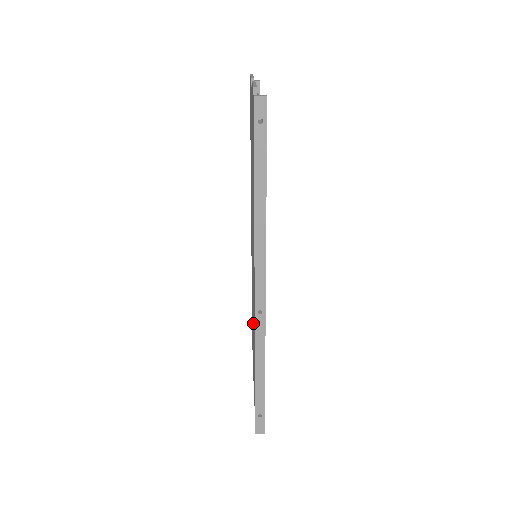
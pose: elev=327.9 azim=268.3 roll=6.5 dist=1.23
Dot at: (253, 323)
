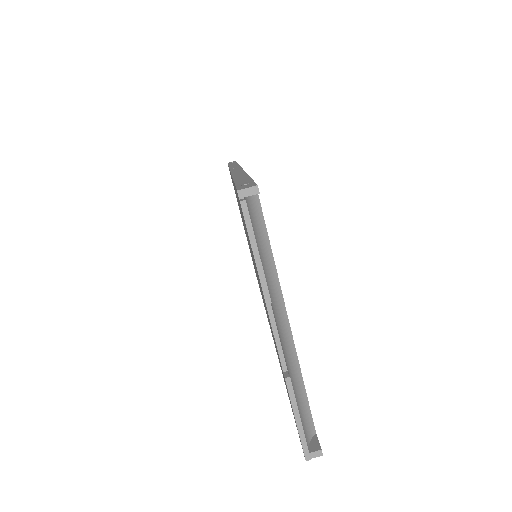
Dot at: occluded
